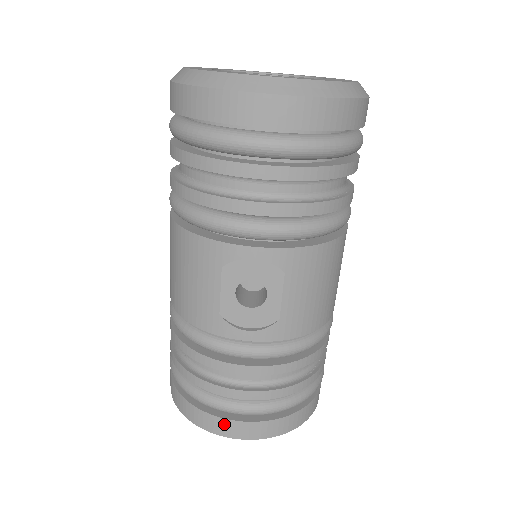
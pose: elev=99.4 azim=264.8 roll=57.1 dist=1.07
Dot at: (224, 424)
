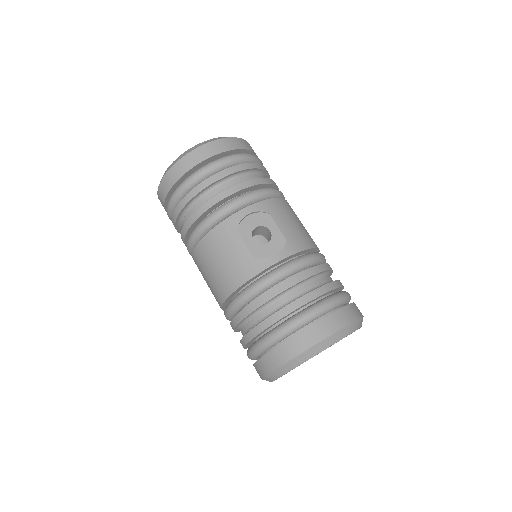
Dot at: (309, 333)
